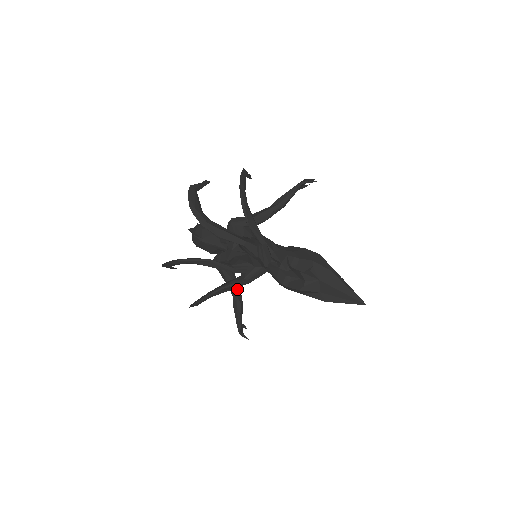
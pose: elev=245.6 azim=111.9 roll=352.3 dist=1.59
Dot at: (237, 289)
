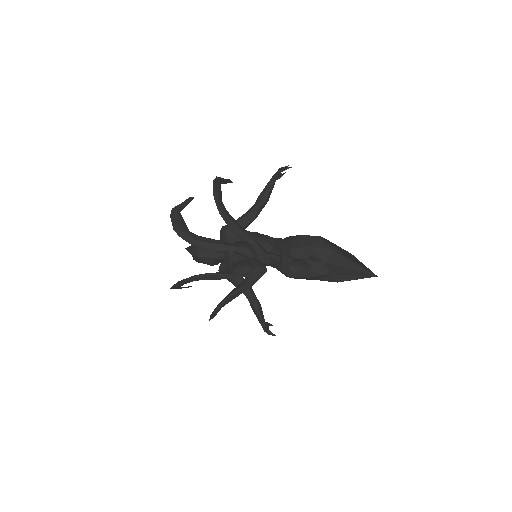
Dot at: (249, 292)
